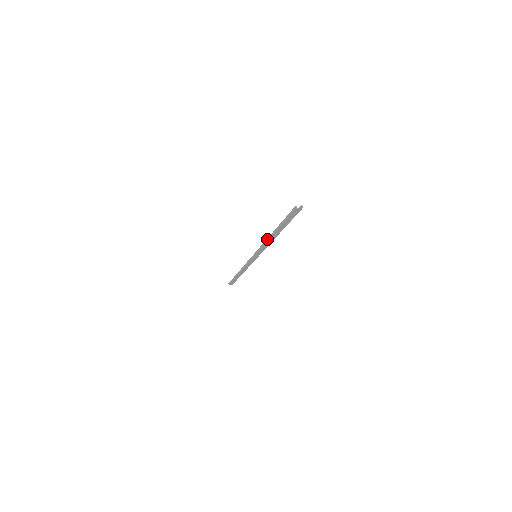
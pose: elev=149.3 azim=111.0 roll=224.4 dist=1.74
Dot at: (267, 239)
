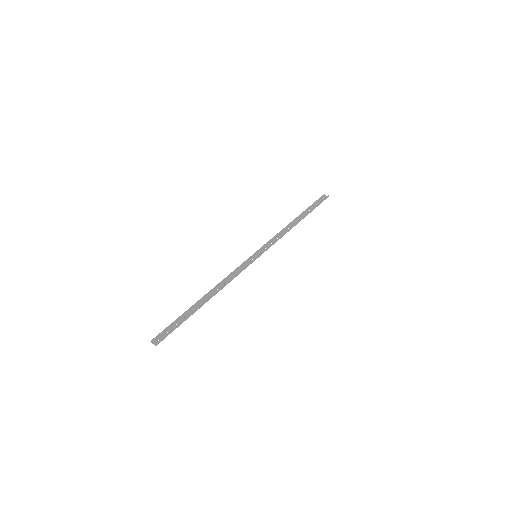
Dot at: (217, 285)
